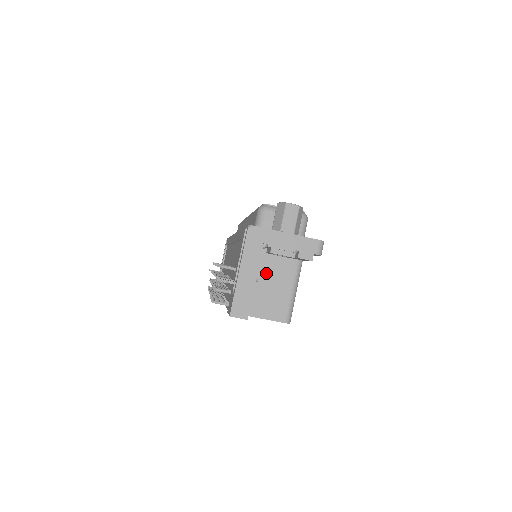
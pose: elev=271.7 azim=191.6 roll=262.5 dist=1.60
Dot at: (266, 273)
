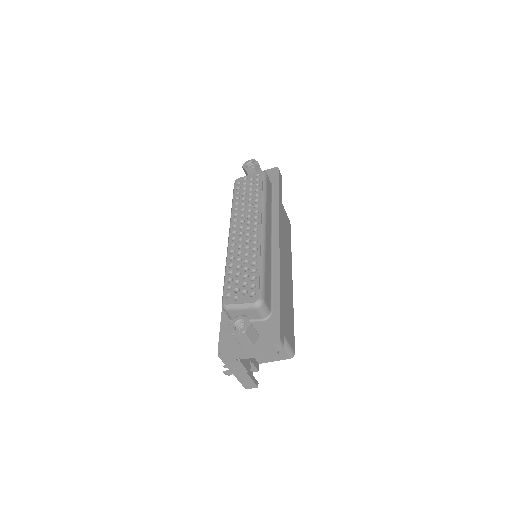
Dot at: occluded
